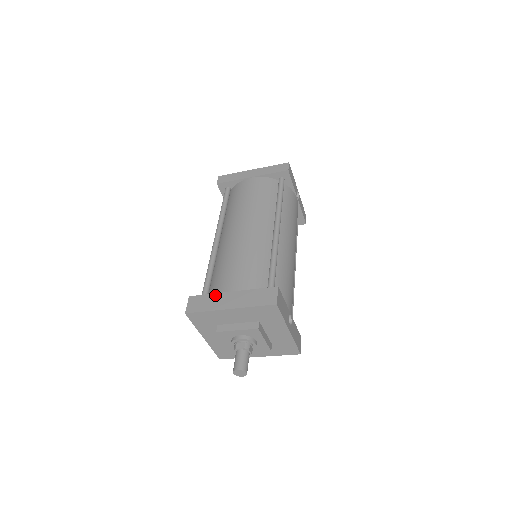
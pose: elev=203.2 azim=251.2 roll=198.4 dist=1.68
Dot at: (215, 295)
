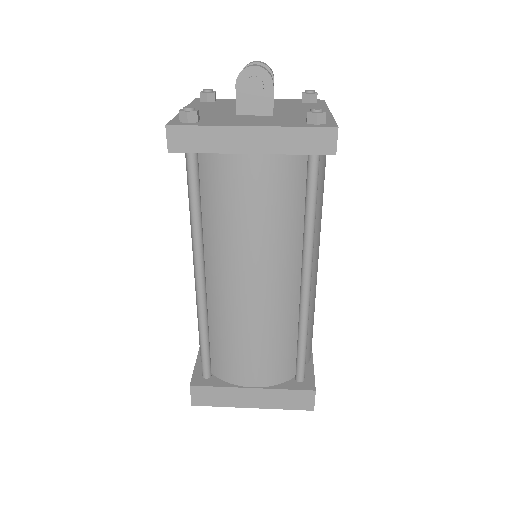
Dot at: (228, 390)
